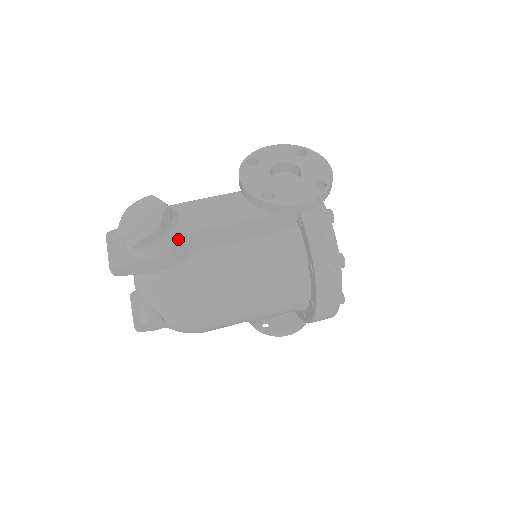
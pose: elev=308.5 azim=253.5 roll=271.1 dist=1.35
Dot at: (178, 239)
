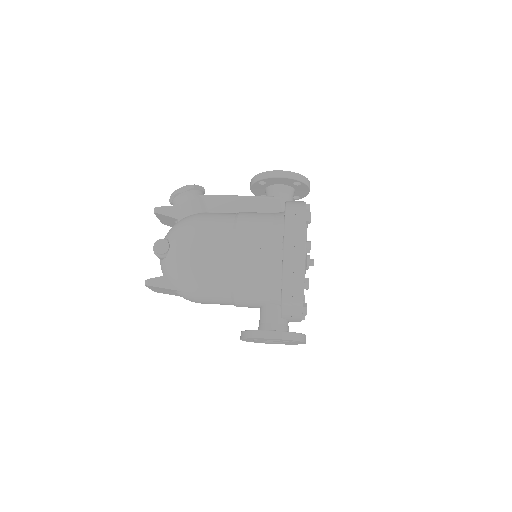
Dot at: (202, 198)
